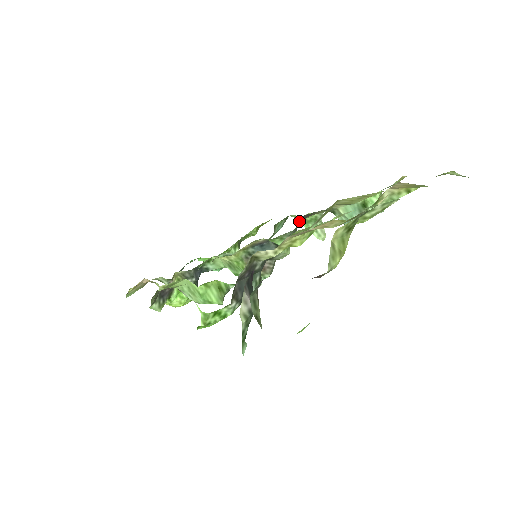
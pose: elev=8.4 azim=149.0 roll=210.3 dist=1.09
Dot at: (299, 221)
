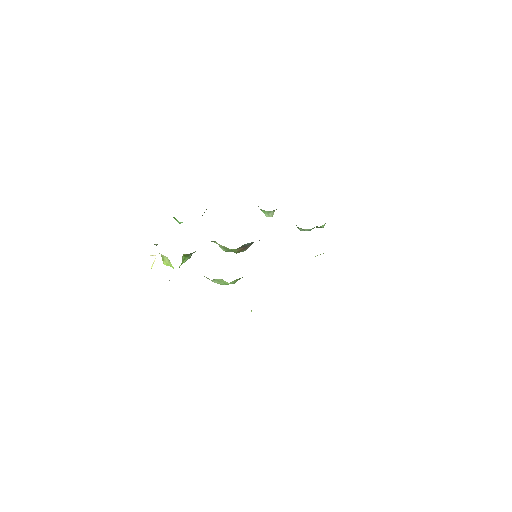
Dot at: occluded
